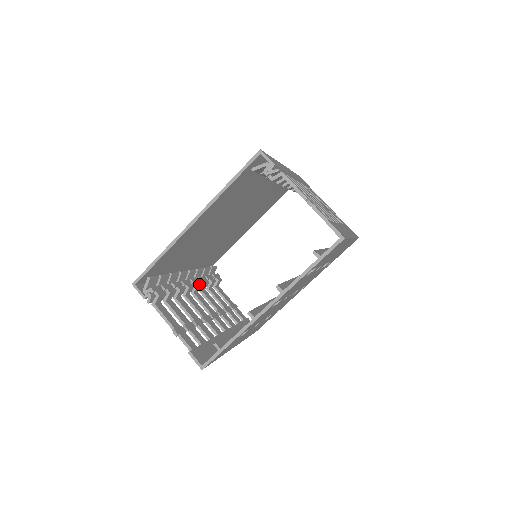
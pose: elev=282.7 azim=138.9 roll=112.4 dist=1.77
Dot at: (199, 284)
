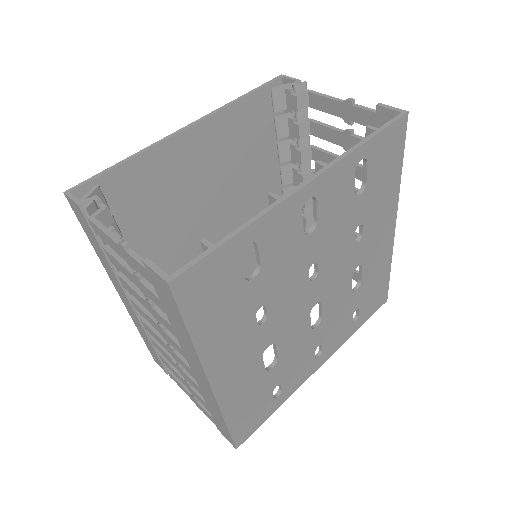
Dot at: occluded
